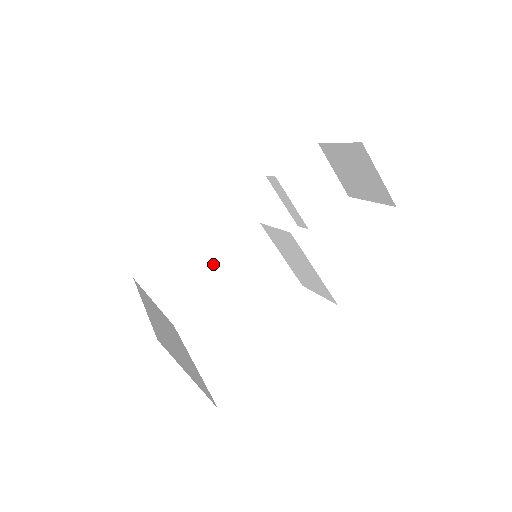
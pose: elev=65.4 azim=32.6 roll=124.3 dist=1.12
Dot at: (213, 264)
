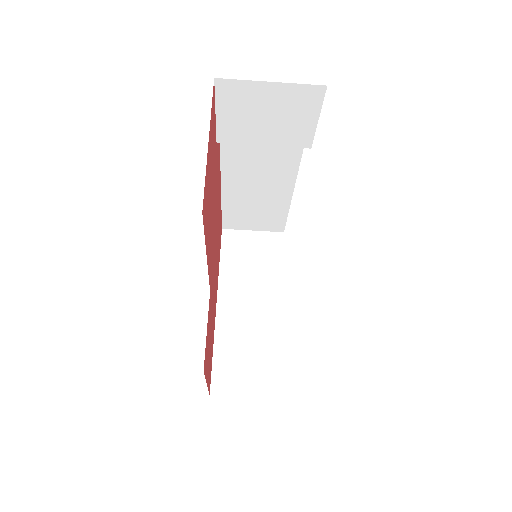
Dot at: (264, 194)
